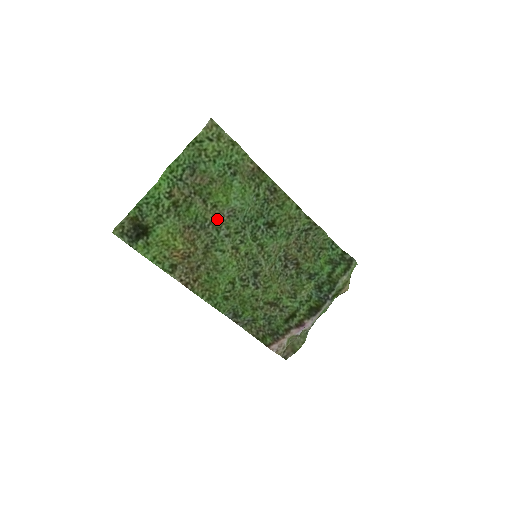
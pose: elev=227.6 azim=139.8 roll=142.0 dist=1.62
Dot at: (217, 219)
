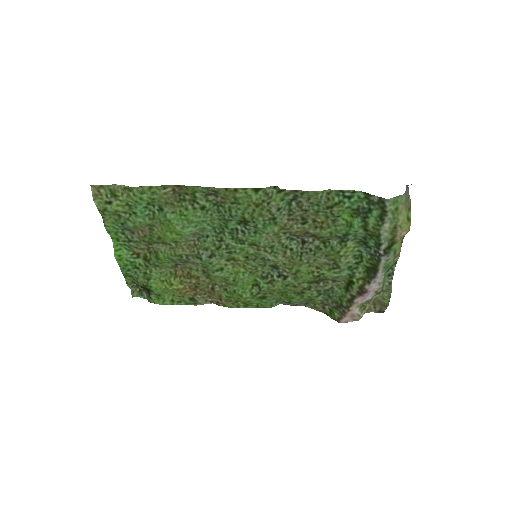
Dot at: (189, 249)
